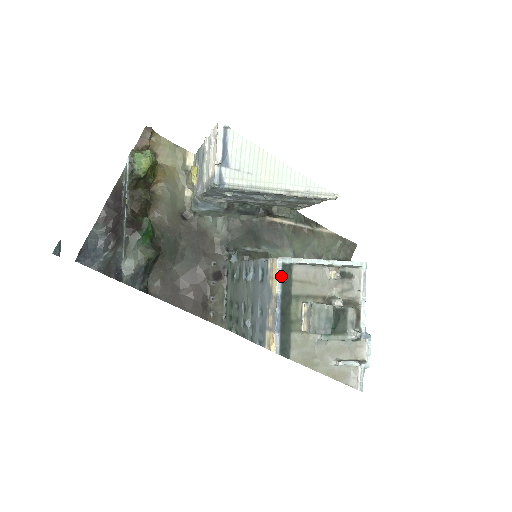
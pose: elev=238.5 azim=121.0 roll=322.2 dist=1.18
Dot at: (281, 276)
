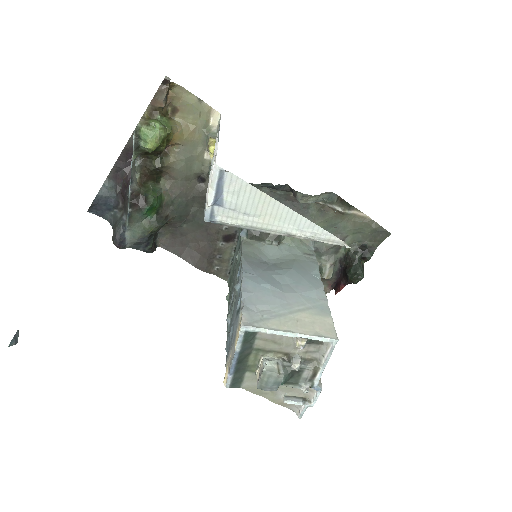
Dot at: (242, 339)
